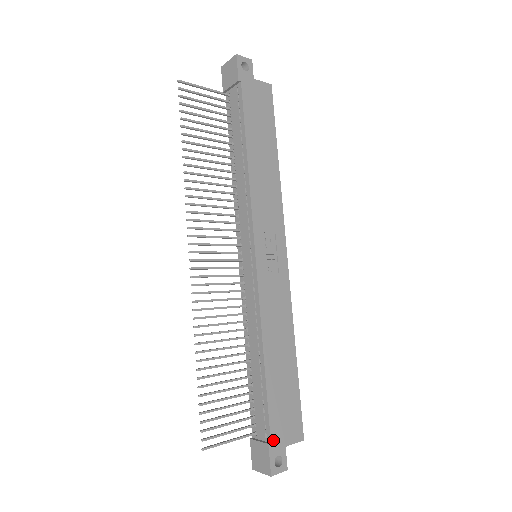
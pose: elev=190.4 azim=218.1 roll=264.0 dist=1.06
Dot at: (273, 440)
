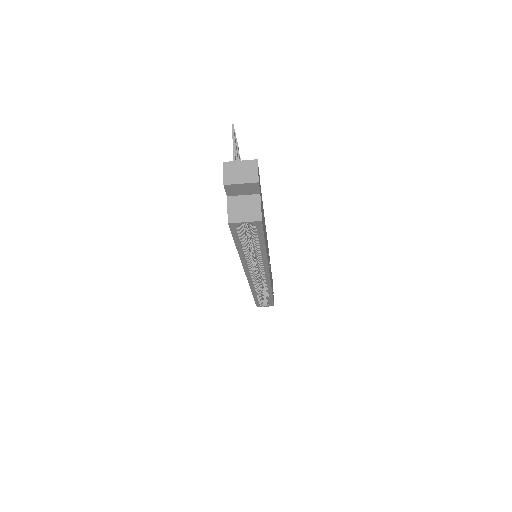
Dot at: occluded
